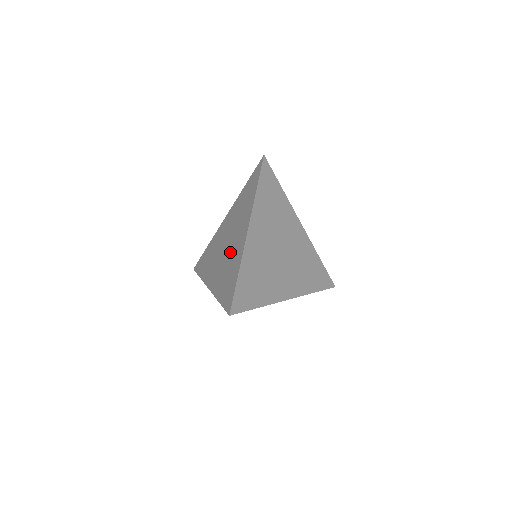
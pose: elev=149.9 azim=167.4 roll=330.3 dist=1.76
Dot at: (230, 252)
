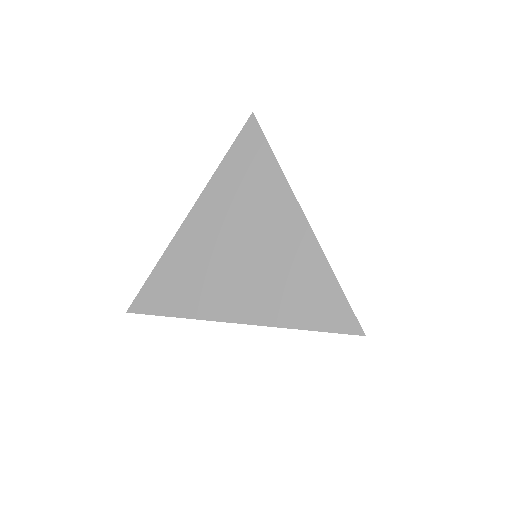
Dot at: occluded
